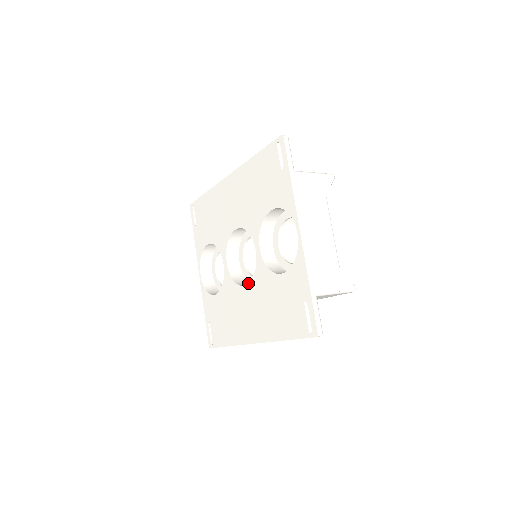
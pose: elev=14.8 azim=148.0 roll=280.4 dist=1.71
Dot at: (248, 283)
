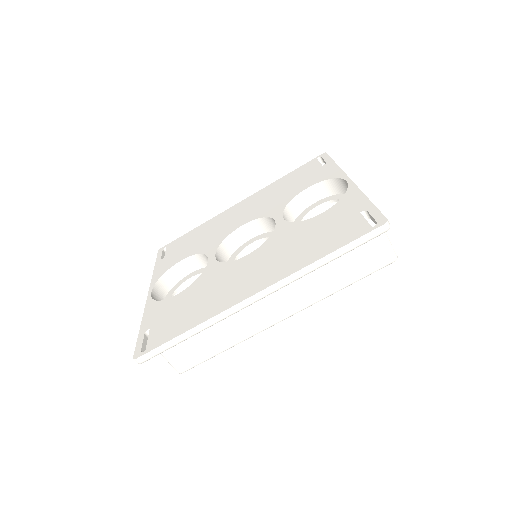
Dot at: occluded
